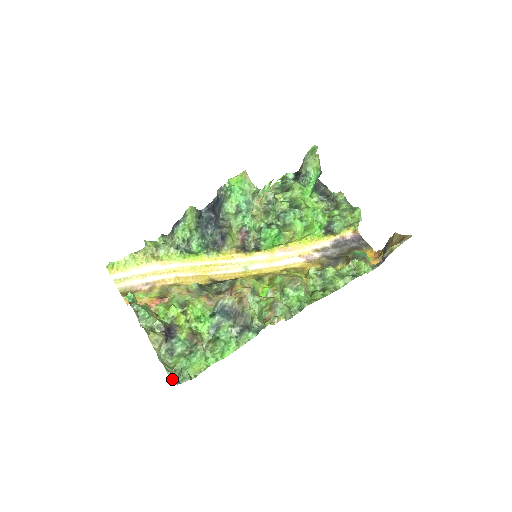
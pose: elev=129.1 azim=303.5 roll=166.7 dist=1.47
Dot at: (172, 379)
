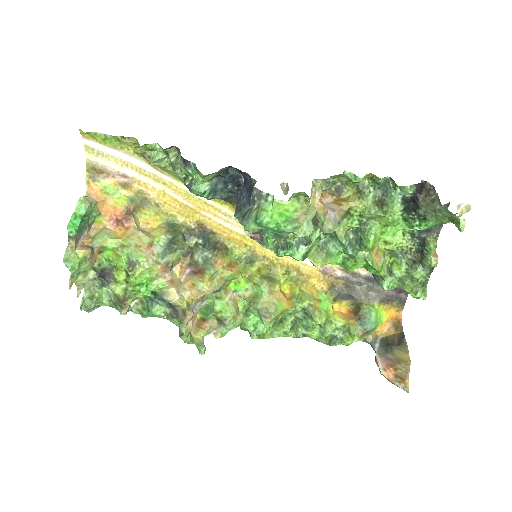
Dot at: (88, 310)
